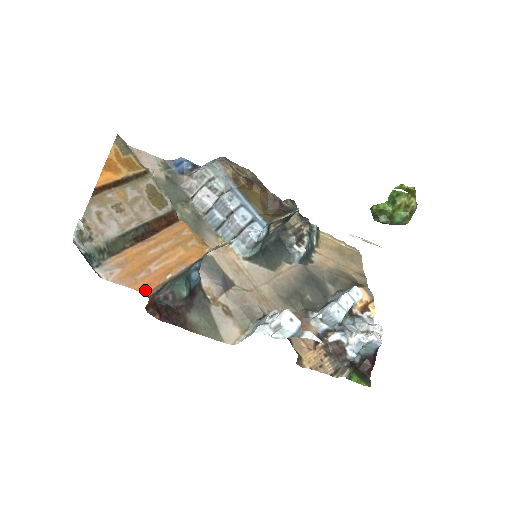
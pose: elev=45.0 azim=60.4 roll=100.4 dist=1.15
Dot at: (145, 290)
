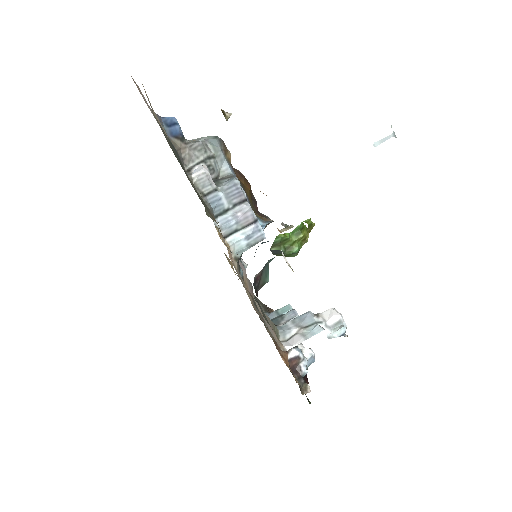
Dot at: occluded
